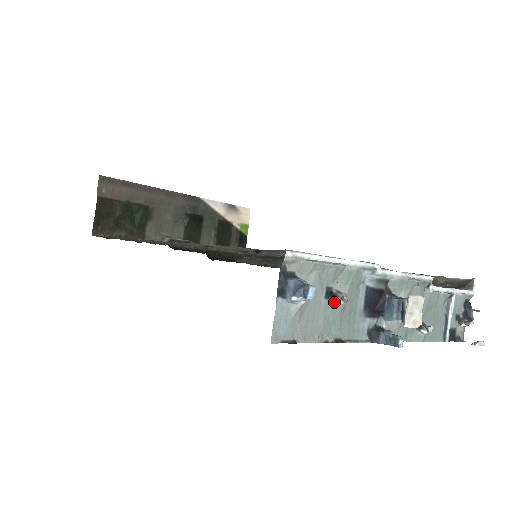
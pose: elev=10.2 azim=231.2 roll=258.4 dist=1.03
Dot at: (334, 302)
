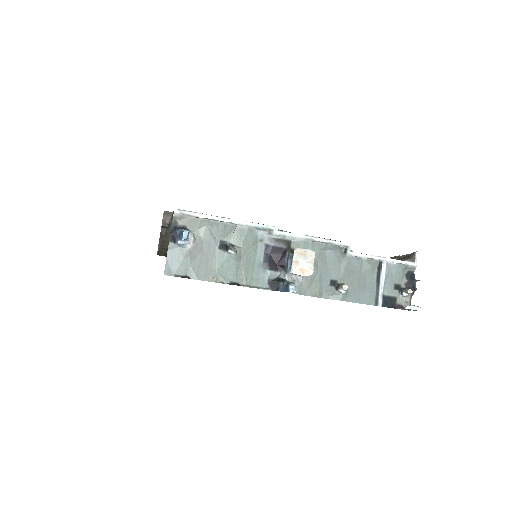
Dot at: (227, 252)
